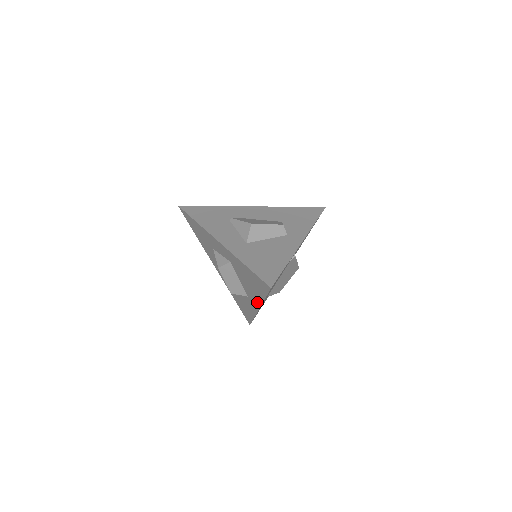
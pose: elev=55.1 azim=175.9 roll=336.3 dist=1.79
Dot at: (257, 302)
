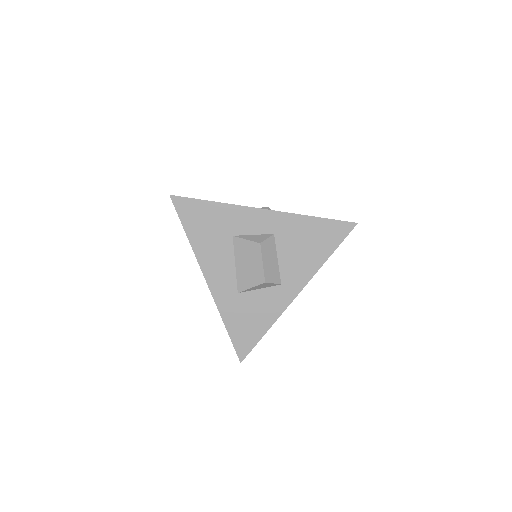
Dot at: (303, 278)
